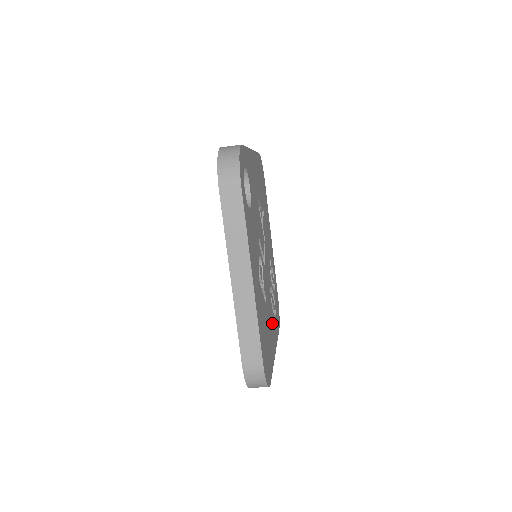
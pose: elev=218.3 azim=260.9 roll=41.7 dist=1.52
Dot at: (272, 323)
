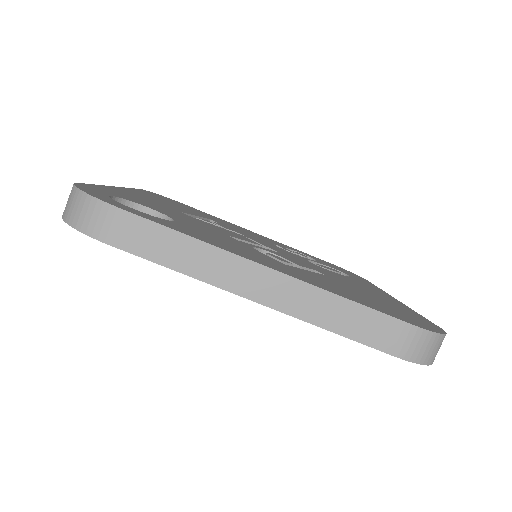
Dot at: occluded
